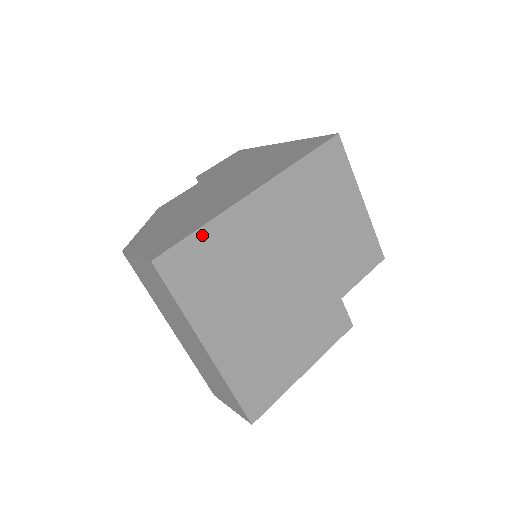
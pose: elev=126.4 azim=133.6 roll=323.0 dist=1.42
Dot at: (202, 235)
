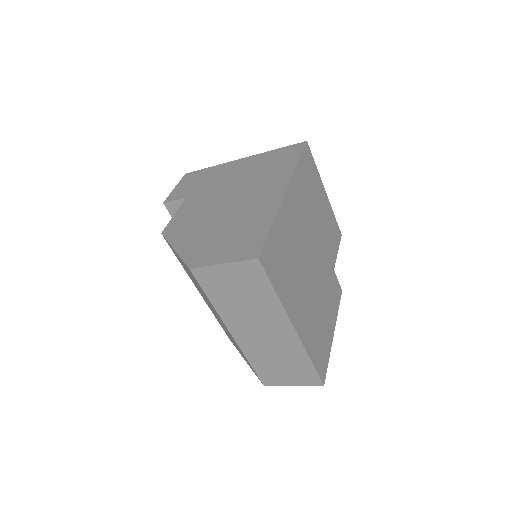
Dot at: (274, 231)
